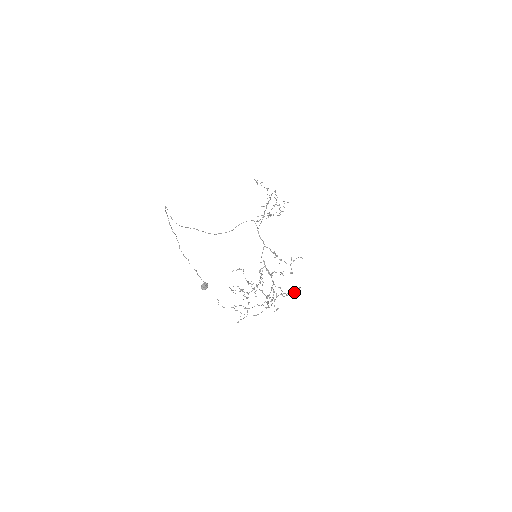
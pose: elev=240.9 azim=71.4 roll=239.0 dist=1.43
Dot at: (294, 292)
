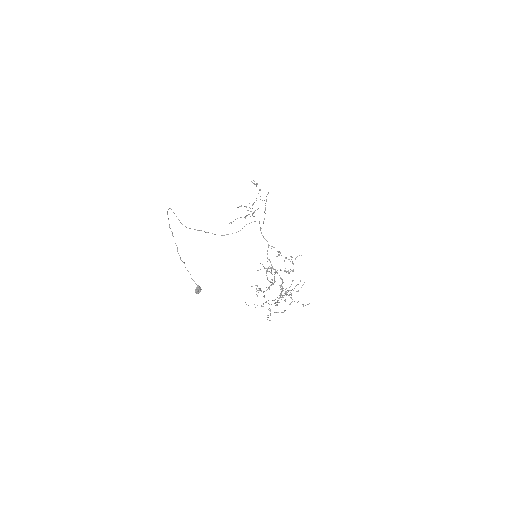
Dot at: (292, 289)
